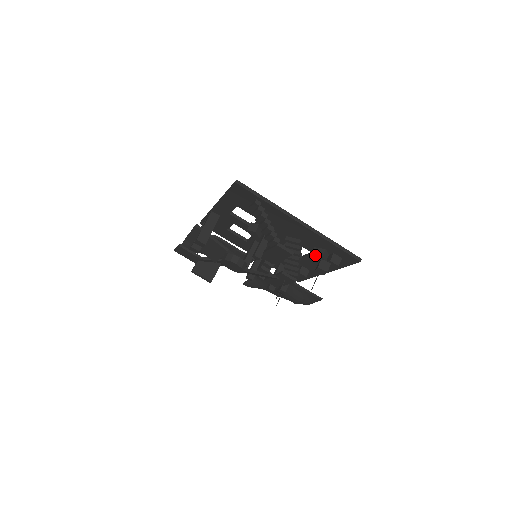
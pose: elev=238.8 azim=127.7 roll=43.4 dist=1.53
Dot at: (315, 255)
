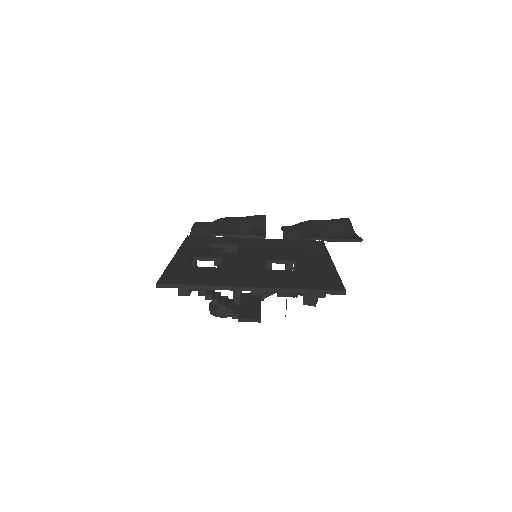
Dot at: occluded
